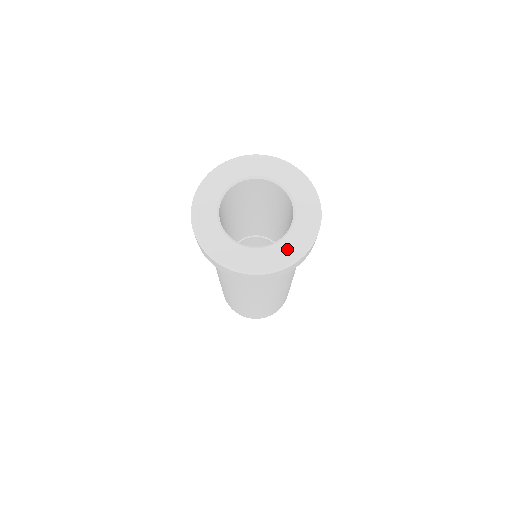
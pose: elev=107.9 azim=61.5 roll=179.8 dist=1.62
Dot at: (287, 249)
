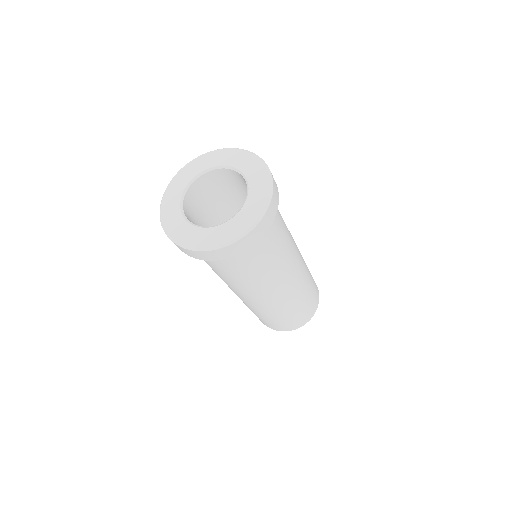
Dot at: (210, 236)
